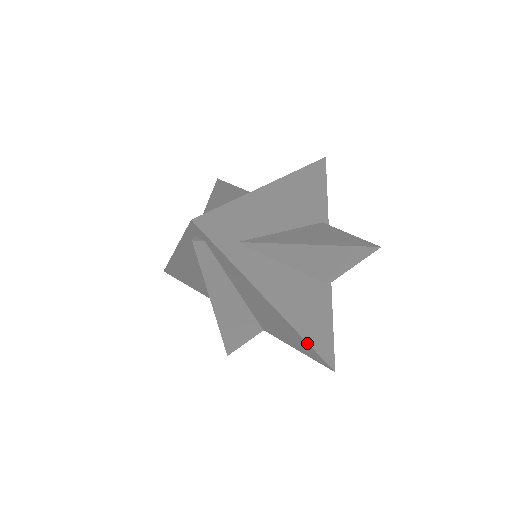
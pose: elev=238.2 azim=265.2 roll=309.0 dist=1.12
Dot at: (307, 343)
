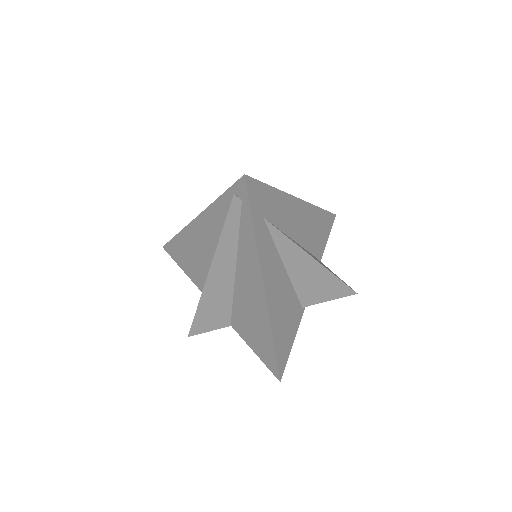
Dot at: (272, 338)
